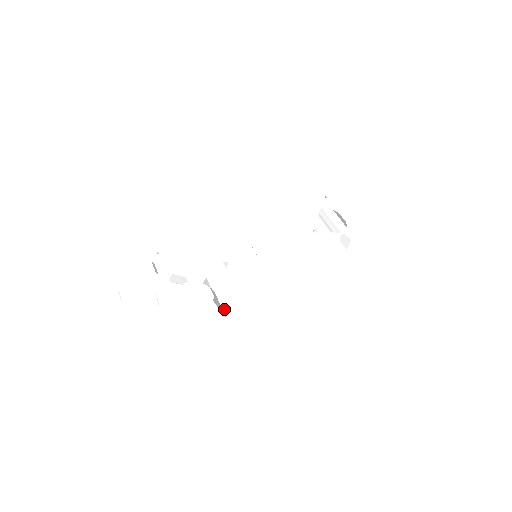
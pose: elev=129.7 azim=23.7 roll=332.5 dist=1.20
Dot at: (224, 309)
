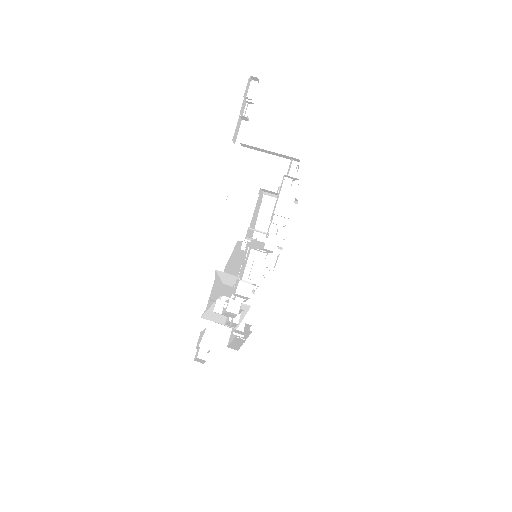
Dot at: (236, 329)
